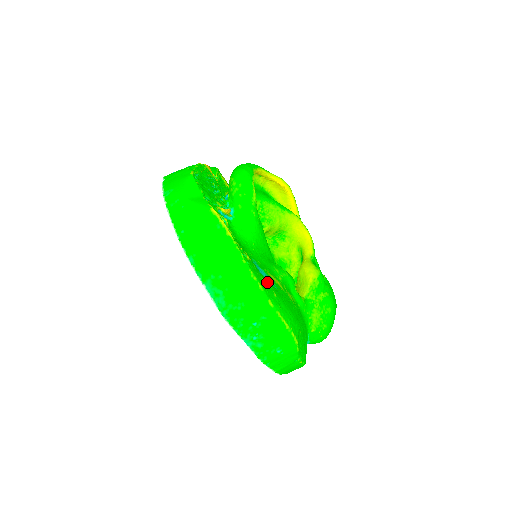
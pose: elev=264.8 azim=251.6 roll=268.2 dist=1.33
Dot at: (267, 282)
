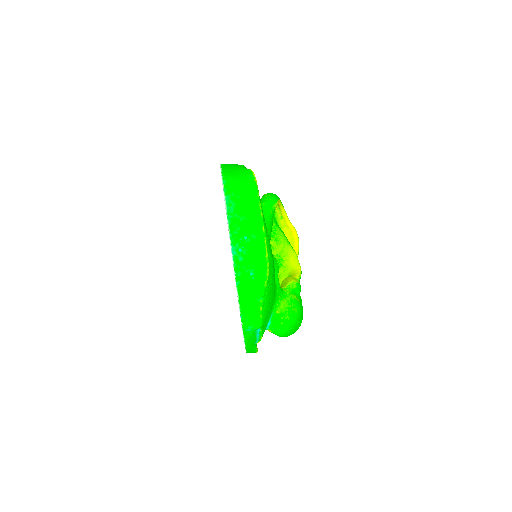
Dot at: occluded
